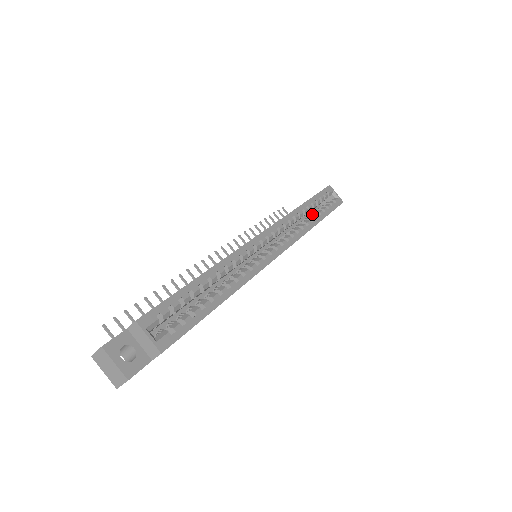
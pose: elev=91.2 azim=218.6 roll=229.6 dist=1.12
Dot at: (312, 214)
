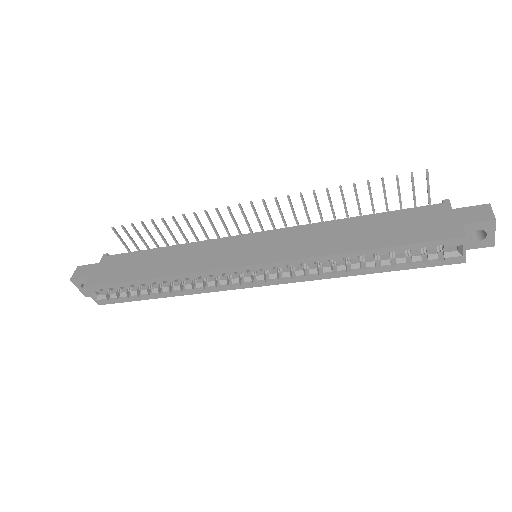
Dot at: (378, 254)
